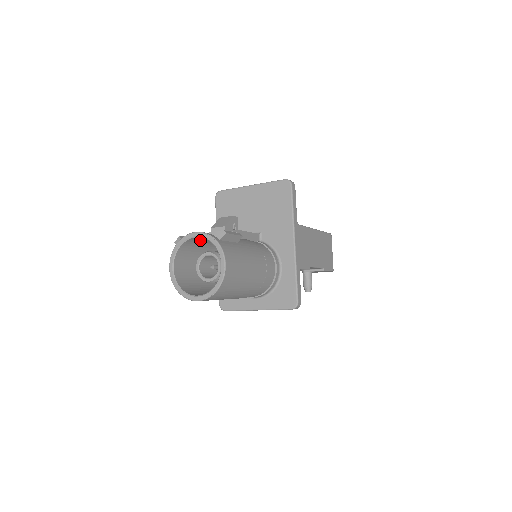
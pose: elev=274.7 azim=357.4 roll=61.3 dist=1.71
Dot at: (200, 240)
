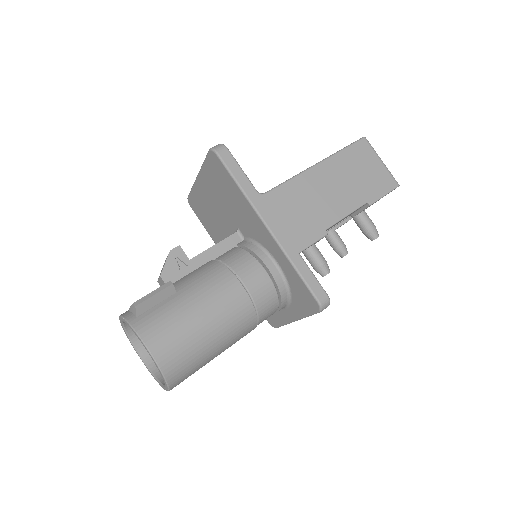
Dot at: occluded
